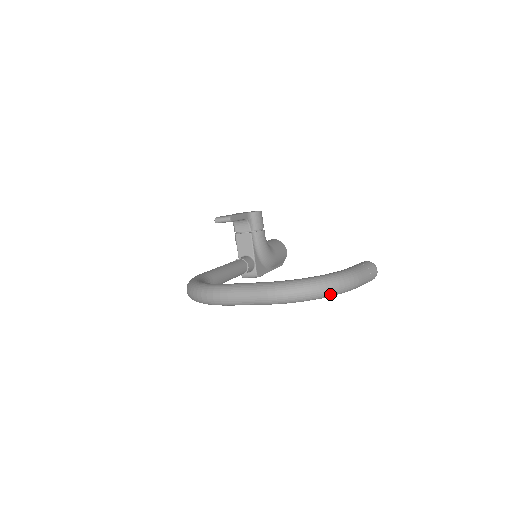
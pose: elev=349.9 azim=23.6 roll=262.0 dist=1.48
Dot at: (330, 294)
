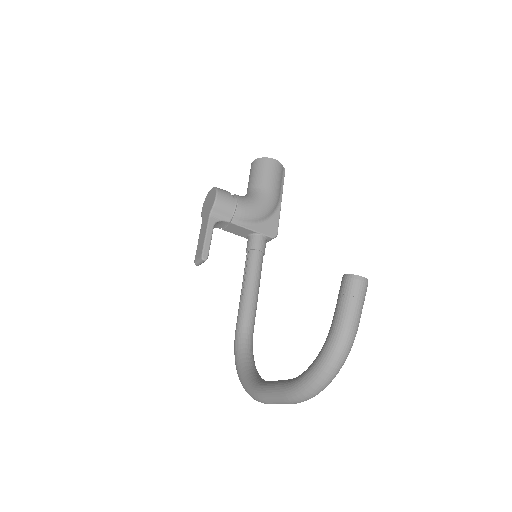
Dot at: (339, 370)
